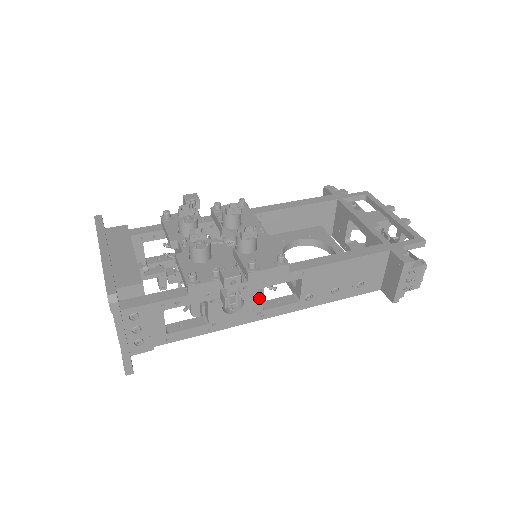
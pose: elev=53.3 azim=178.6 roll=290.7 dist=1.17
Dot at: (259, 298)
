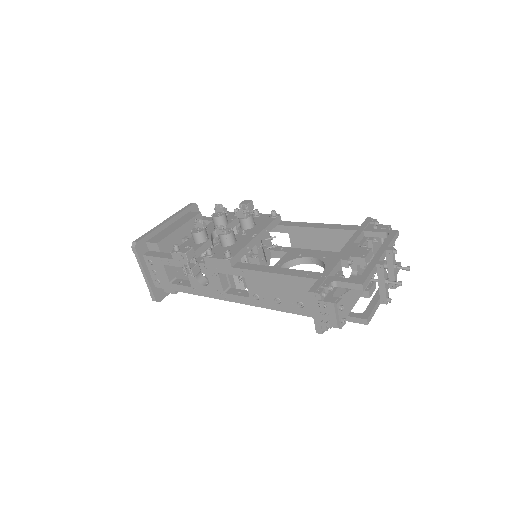
Dot at: (218, 281)
